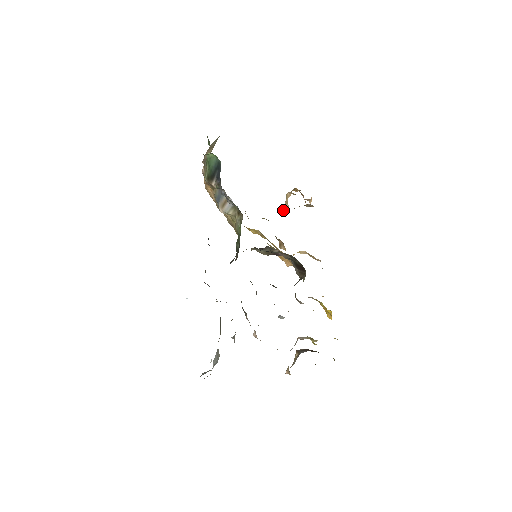
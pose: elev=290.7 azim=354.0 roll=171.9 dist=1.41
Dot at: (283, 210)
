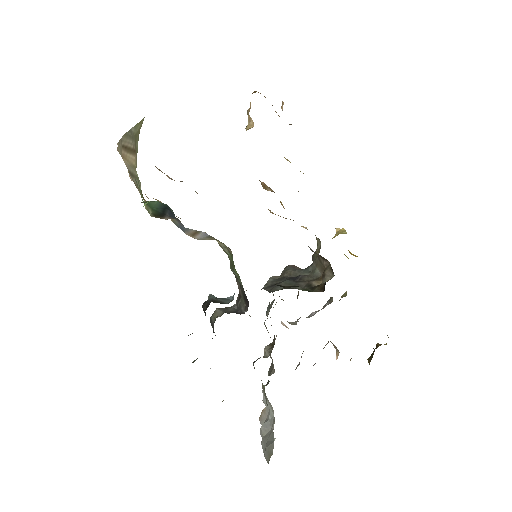
Dot at: (247, 129)
